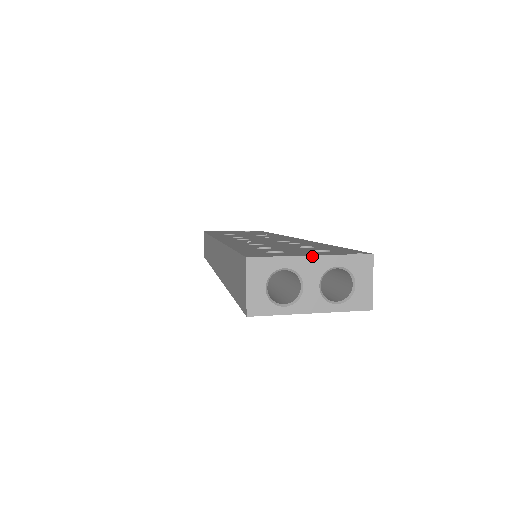
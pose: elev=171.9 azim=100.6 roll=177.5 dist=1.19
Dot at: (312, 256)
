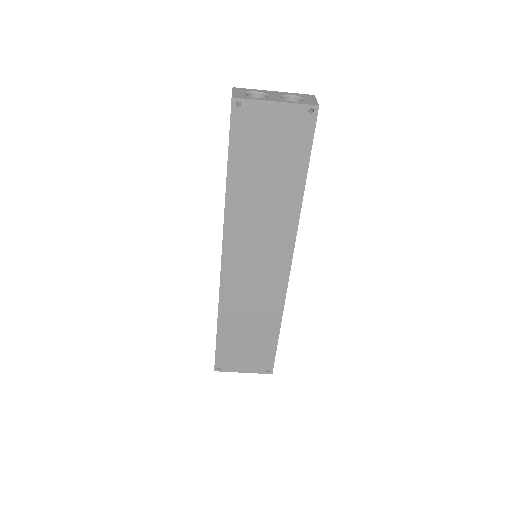
Dot at: (274, 91)
